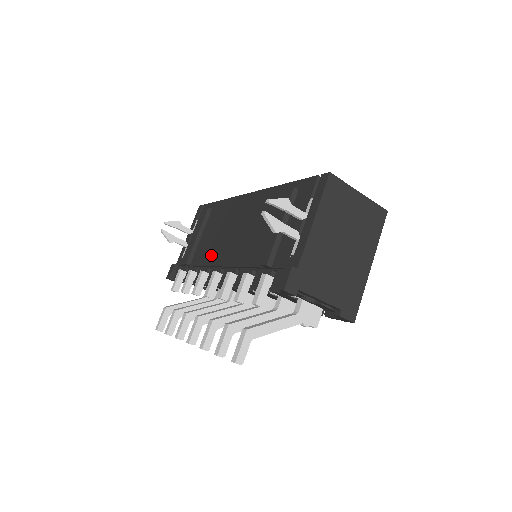
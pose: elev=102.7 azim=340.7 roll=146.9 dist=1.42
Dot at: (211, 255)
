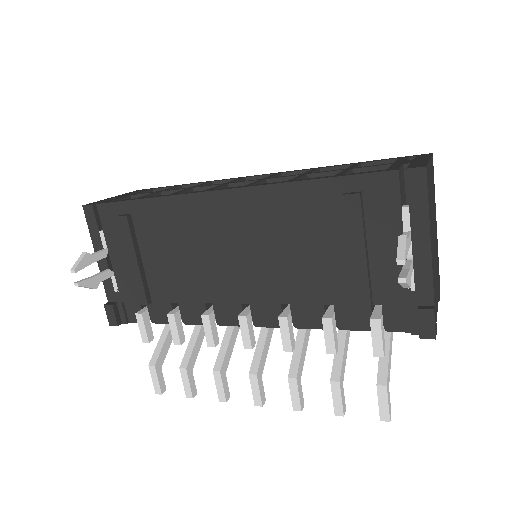
Dot at: (200, 288)
